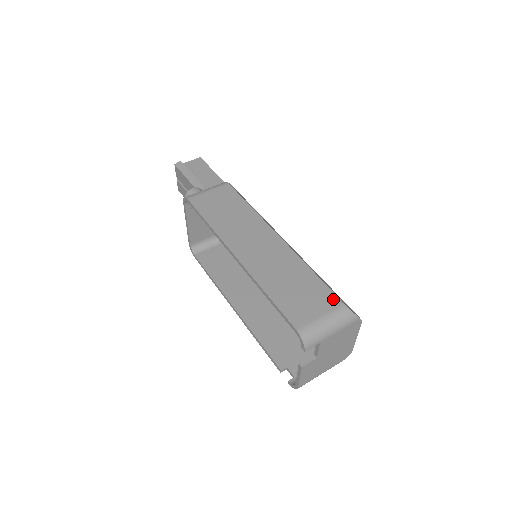
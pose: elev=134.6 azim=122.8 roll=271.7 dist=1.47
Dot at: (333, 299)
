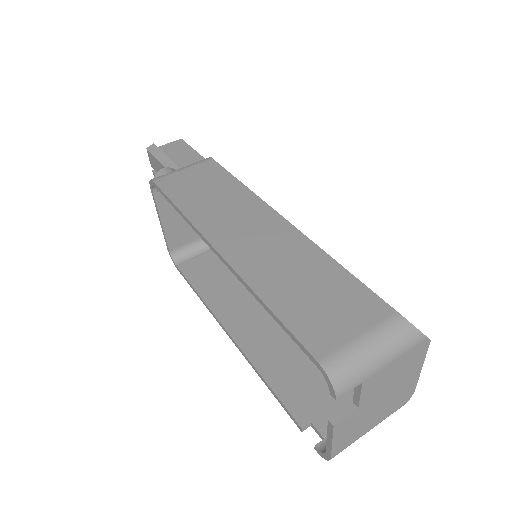
Dot at: (378, 306)
